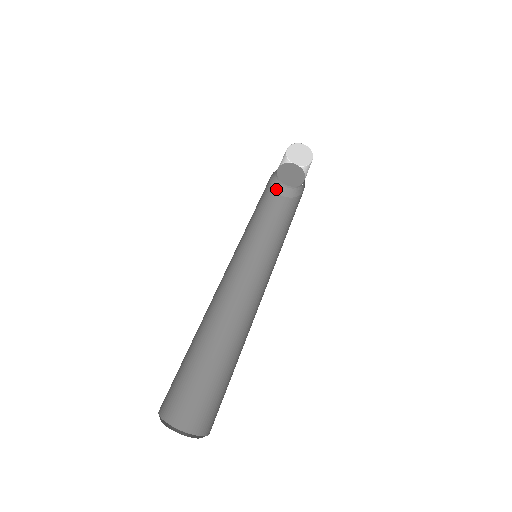
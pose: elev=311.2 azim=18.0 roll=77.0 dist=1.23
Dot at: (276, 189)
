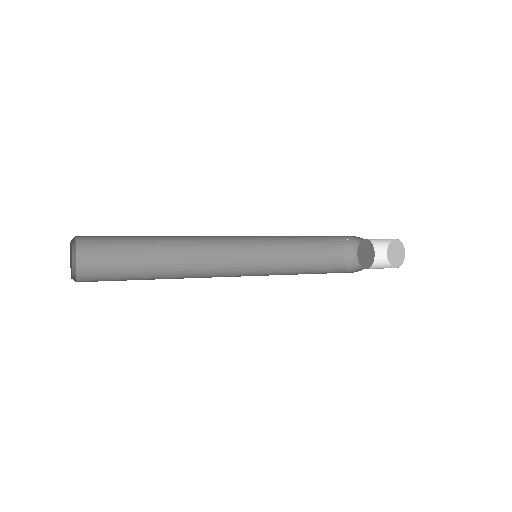
Dot at: (346, 257)
